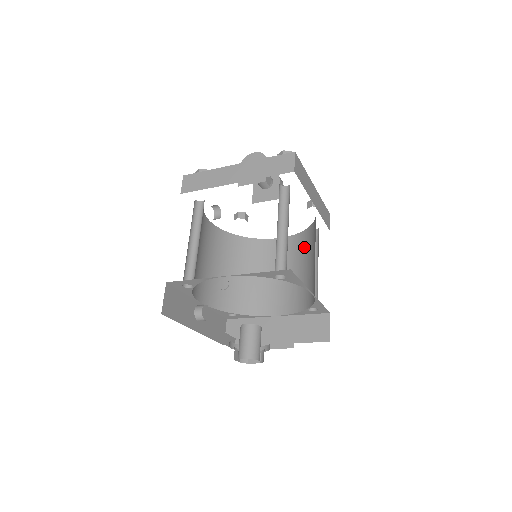
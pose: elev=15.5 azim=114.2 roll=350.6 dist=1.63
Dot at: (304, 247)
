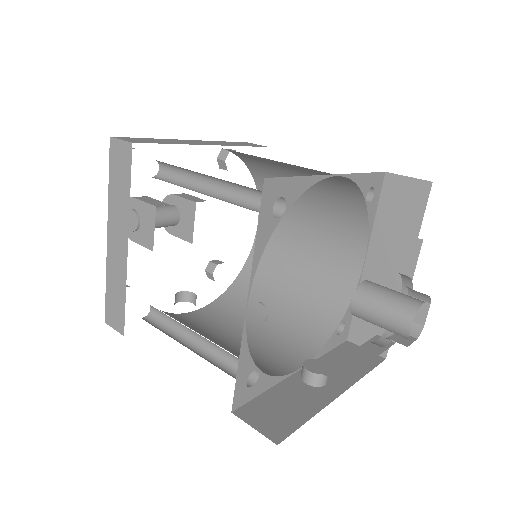
Dot at: occluded
